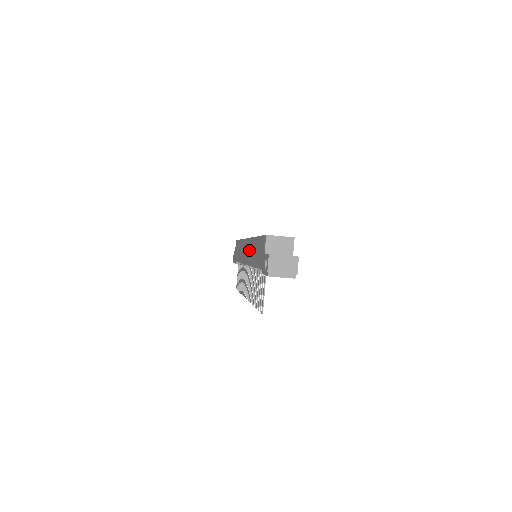
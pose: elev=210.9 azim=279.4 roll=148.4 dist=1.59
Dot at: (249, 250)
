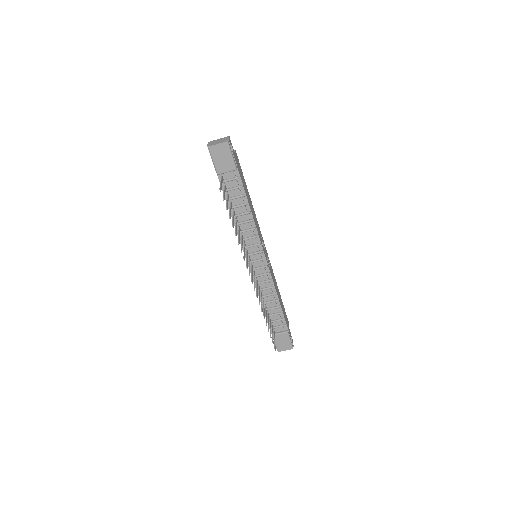
Dot at: occluded
